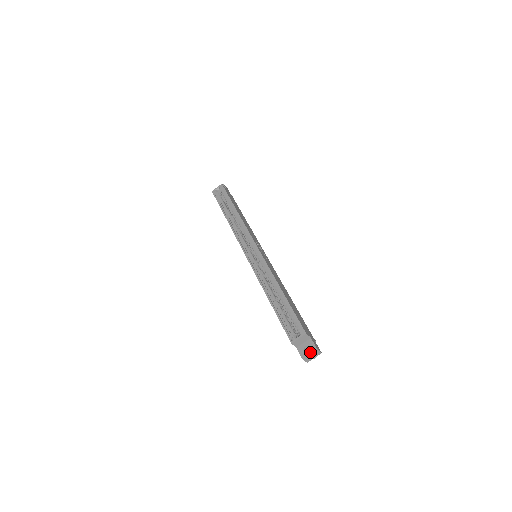
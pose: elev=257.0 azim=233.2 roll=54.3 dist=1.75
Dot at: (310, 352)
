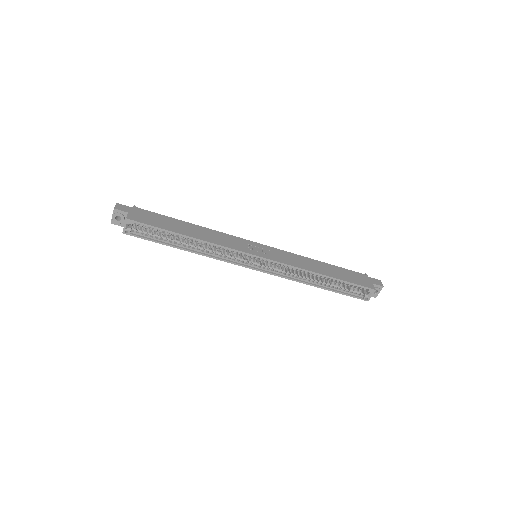
Dot at: occluded
